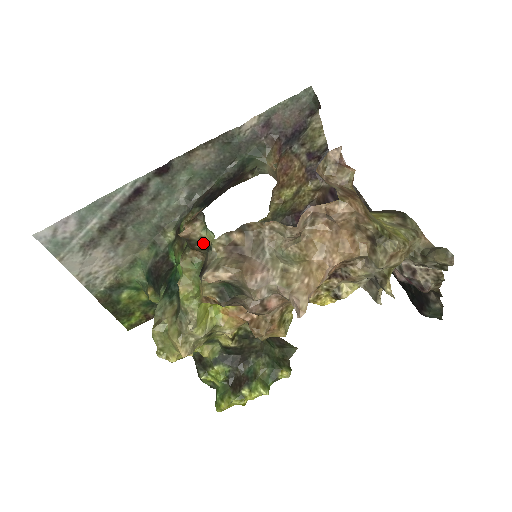
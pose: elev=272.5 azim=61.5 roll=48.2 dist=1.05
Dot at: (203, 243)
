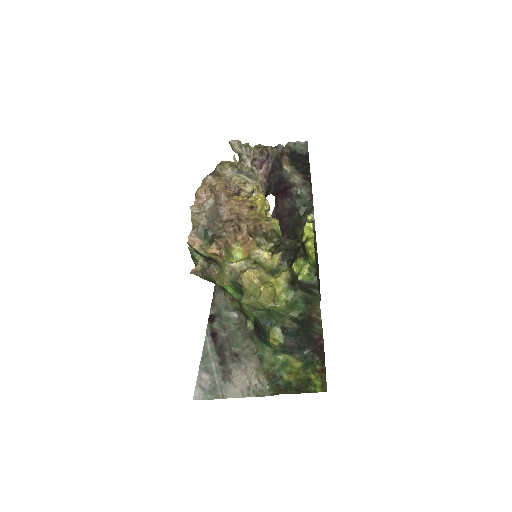
Dot at: (206, 265)
